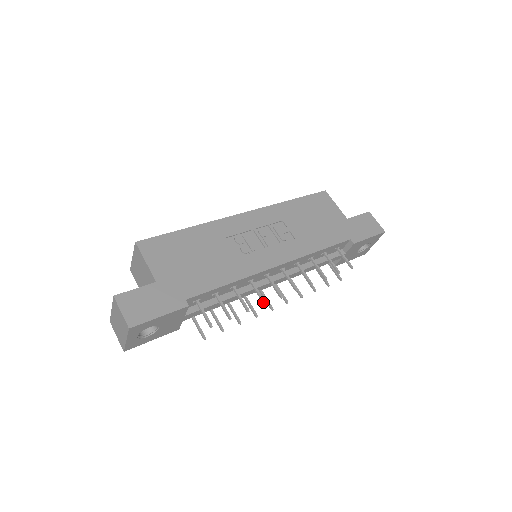
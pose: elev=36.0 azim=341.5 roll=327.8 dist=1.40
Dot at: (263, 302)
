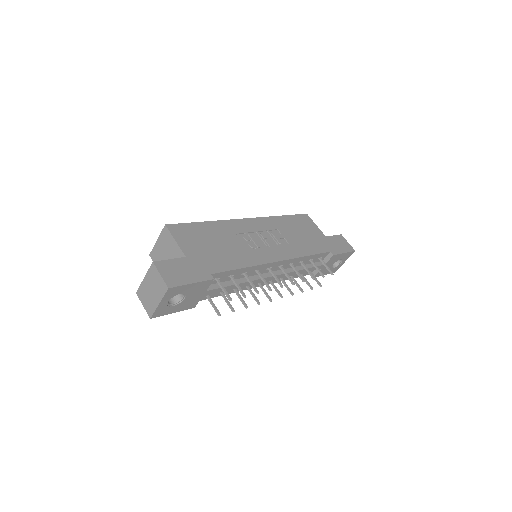
Dot at: (269, 288)
